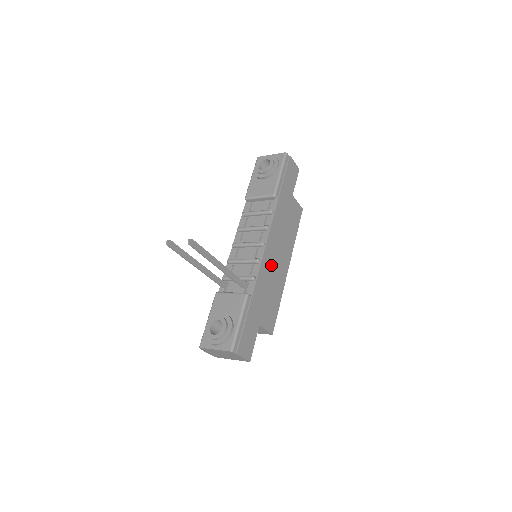
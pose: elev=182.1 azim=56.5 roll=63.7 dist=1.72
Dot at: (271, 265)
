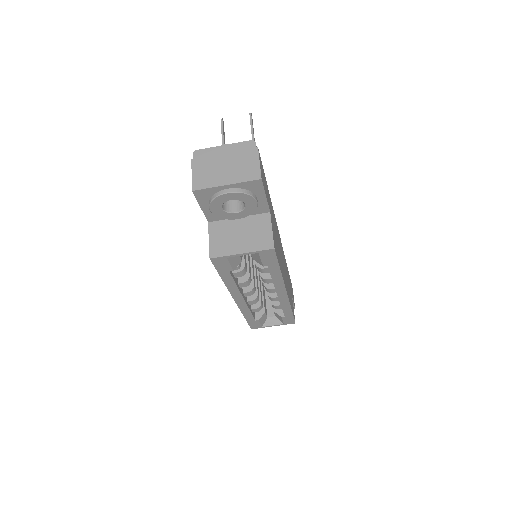
Dot at: (280, 247)
